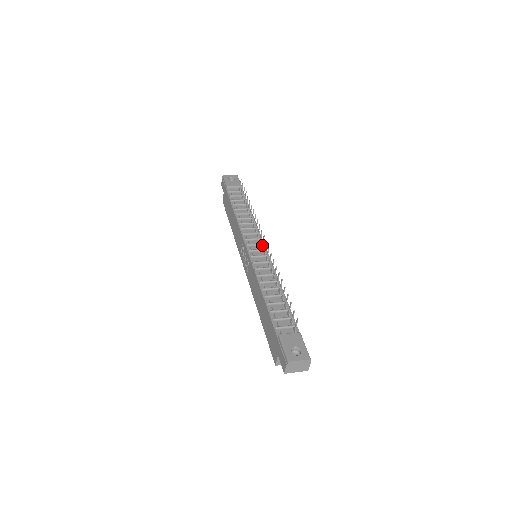
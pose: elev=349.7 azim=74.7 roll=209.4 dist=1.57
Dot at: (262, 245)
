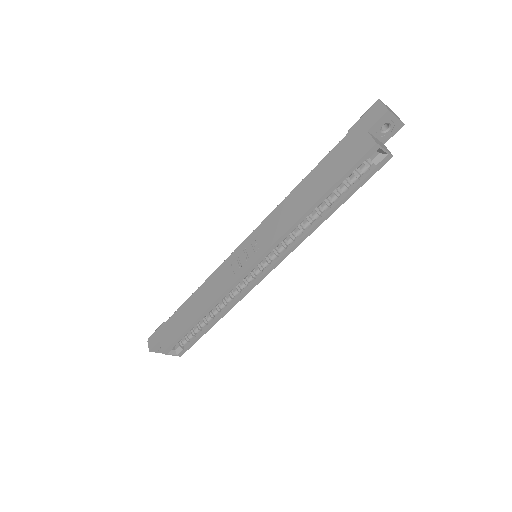
Dot at: occluded
